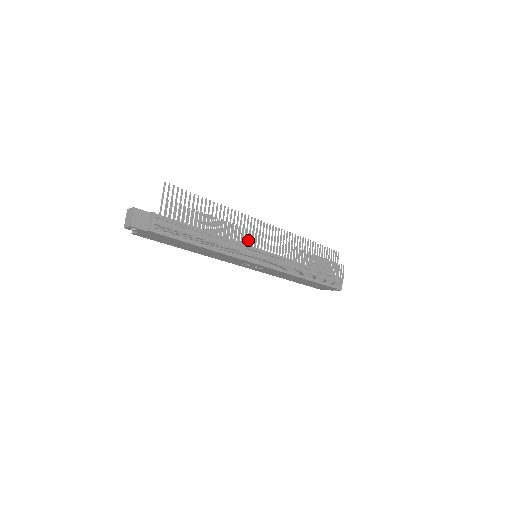
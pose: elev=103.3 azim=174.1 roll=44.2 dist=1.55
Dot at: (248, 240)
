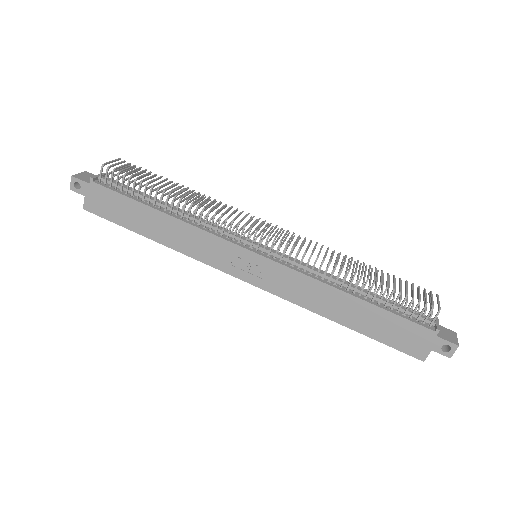
Dot at: (226, 210)
